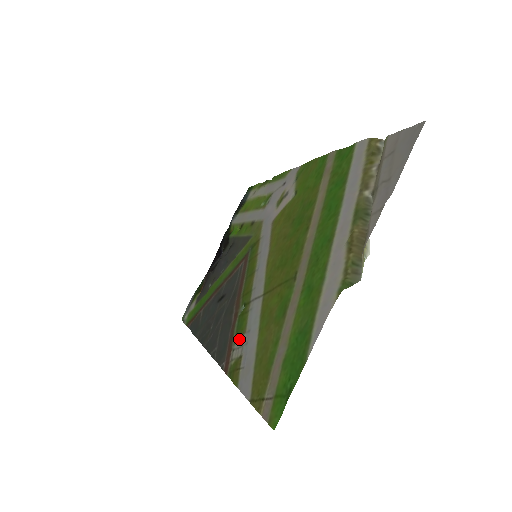
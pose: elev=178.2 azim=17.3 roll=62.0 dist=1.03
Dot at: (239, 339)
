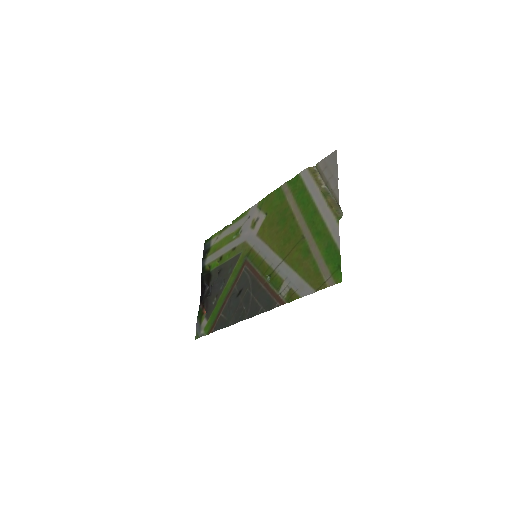
Dot at: (281, 287)
